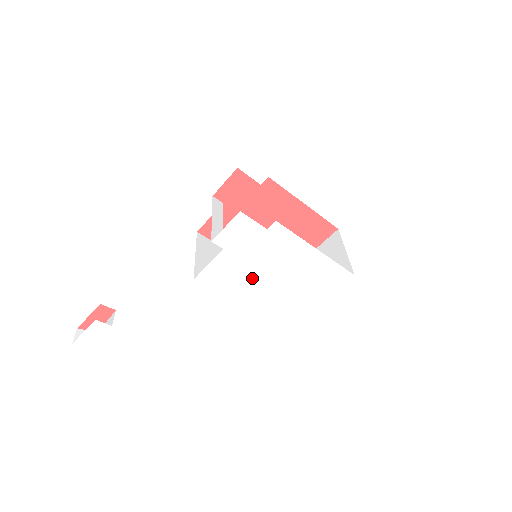
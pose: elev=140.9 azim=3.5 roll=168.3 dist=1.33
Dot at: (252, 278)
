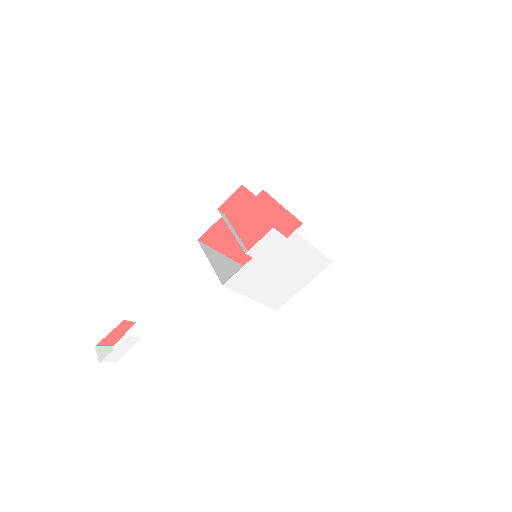
Dot at: (266, 276)
